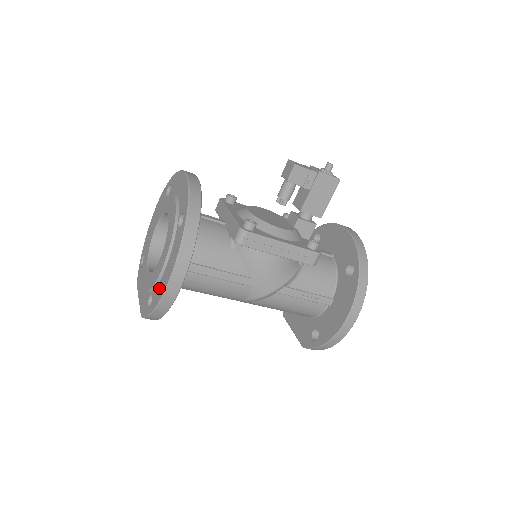
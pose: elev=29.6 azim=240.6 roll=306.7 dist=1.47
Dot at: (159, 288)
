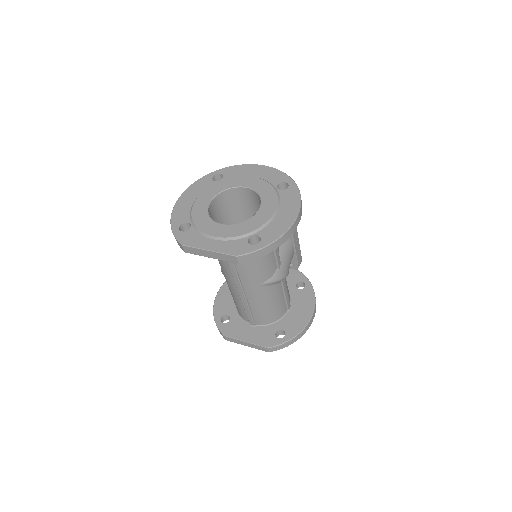
Dot at: (275, 226)
